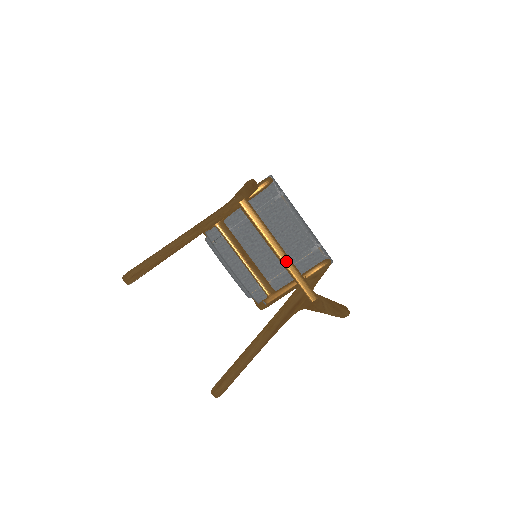
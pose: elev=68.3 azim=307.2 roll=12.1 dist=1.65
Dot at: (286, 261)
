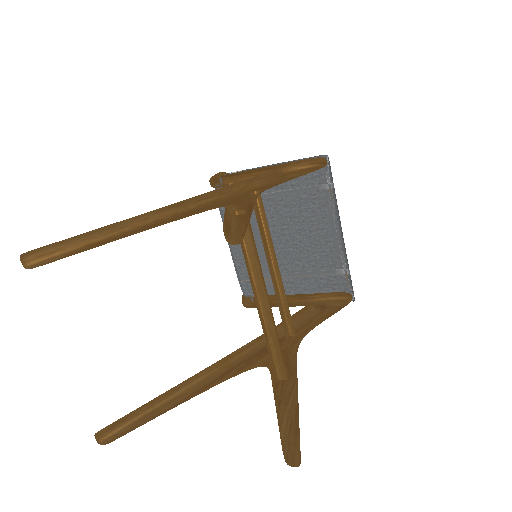
Dot at: (268, 317)
